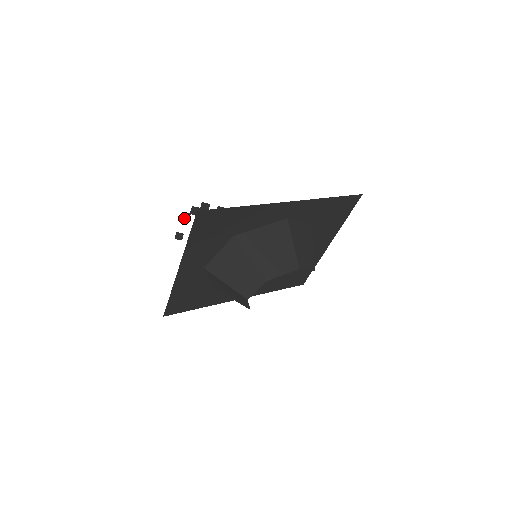
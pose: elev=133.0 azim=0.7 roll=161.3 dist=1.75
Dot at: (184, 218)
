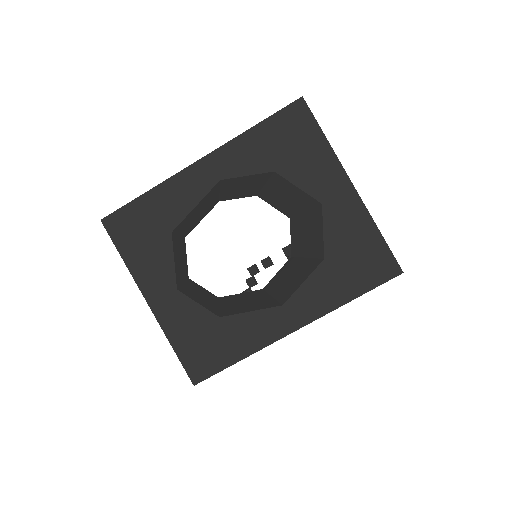
Dot at: occluded
